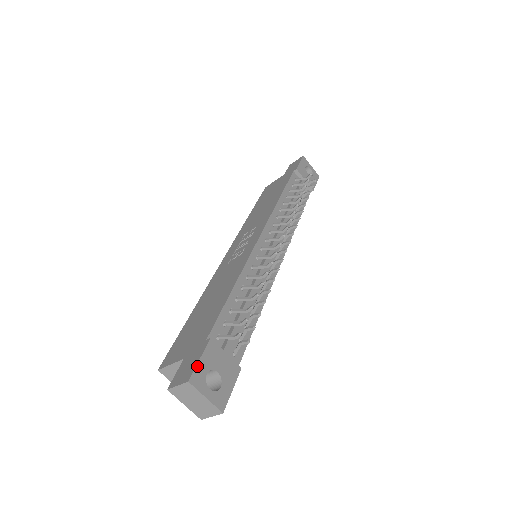
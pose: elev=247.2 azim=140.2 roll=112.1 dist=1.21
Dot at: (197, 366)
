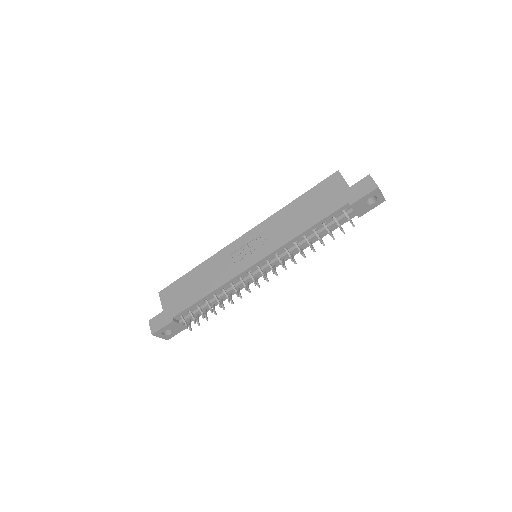
Dot at: (159, 330)
